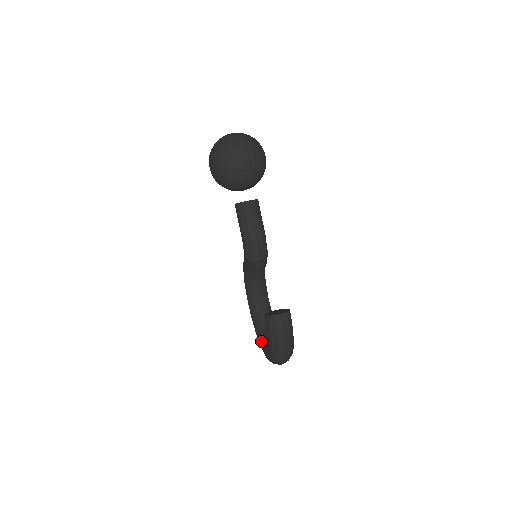
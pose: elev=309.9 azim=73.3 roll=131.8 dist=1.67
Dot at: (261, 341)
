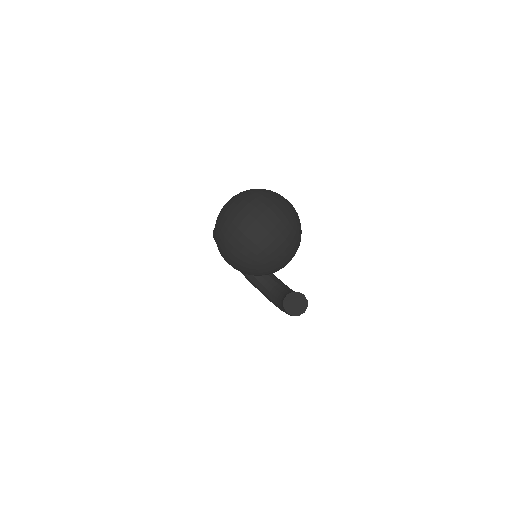
Dot at: occluded
